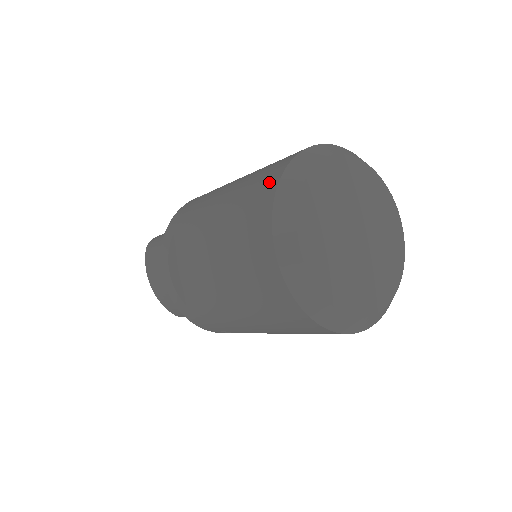
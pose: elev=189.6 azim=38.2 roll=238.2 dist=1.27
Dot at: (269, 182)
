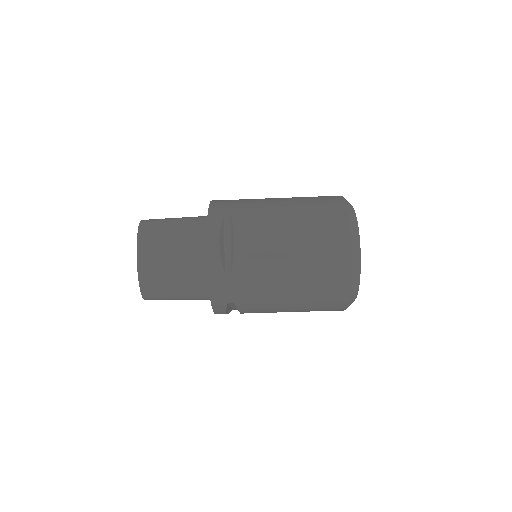
Dot at: (336, 203)
